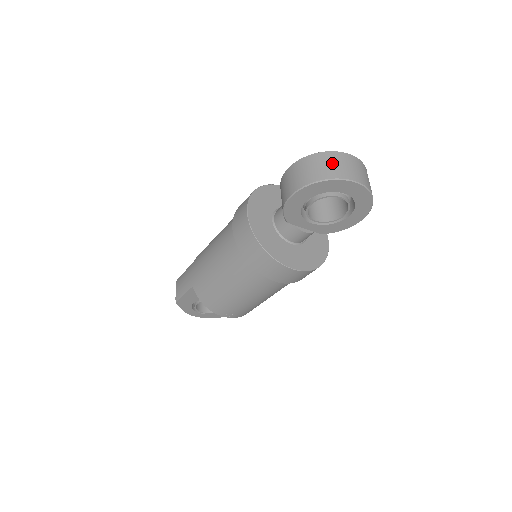
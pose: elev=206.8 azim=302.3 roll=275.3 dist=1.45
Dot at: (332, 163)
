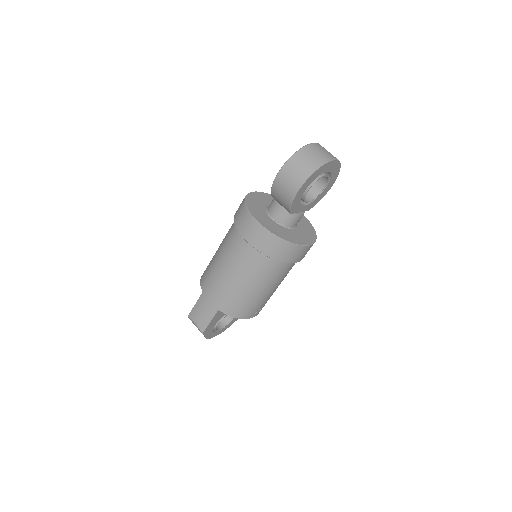
Dot at: (312, 154)
